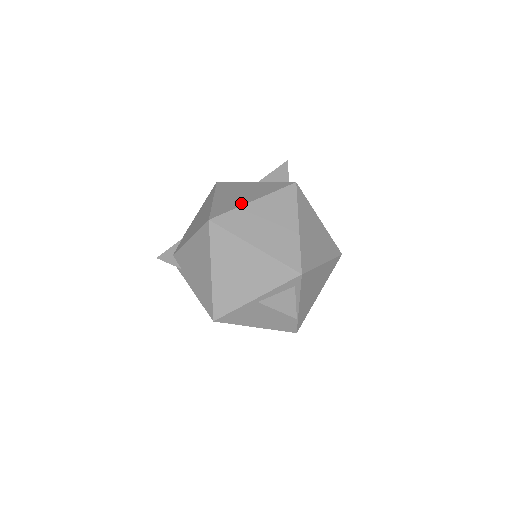
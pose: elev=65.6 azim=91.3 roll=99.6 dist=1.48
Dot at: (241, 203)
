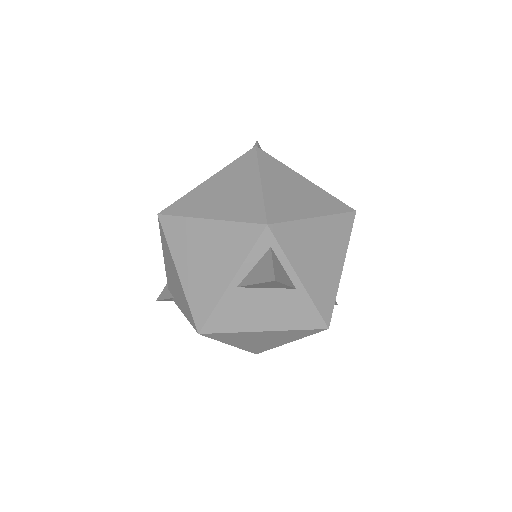
Dot at: (195, 188)
